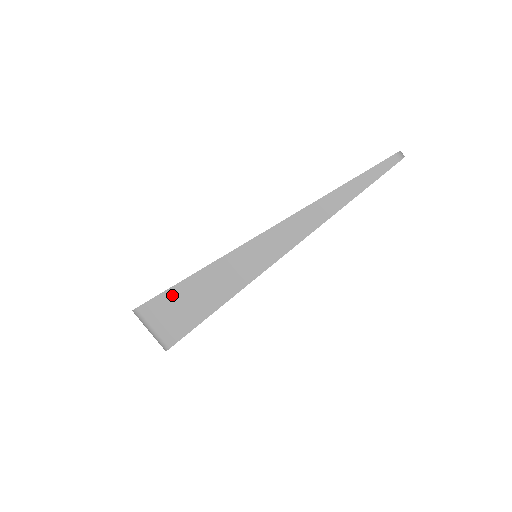
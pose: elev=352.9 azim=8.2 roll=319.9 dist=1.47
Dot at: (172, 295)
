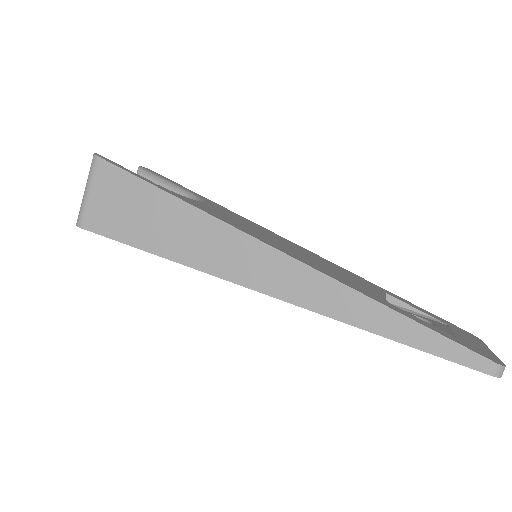
Dot at: (140, 189)
